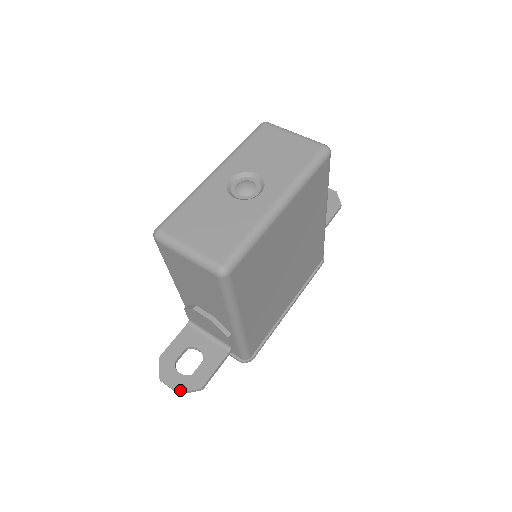
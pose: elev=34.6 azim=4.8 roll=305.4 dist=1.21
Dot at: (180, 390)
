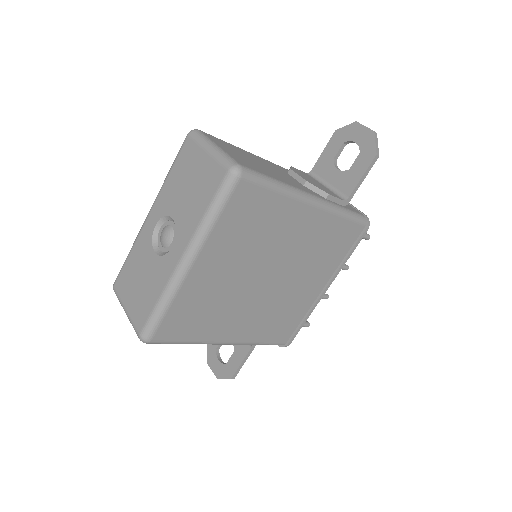
Dot at: (218, 376)
